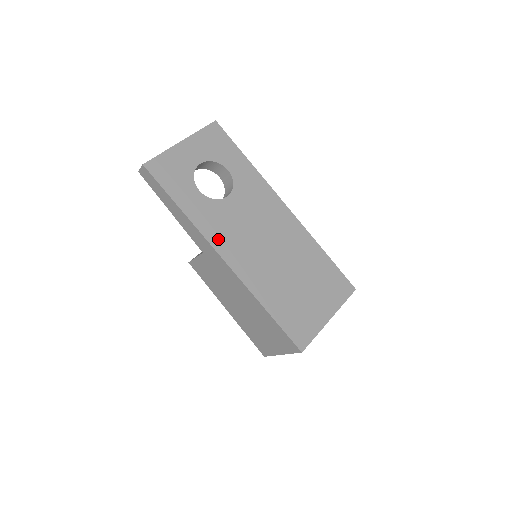
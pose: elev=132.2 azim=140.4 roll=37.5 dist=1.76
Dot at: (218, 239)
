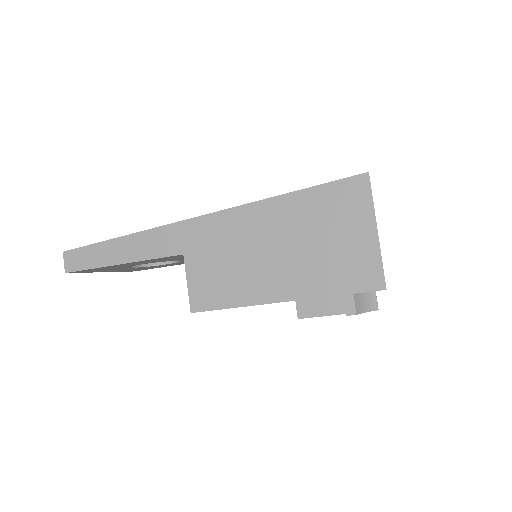
Dot at: occluded
